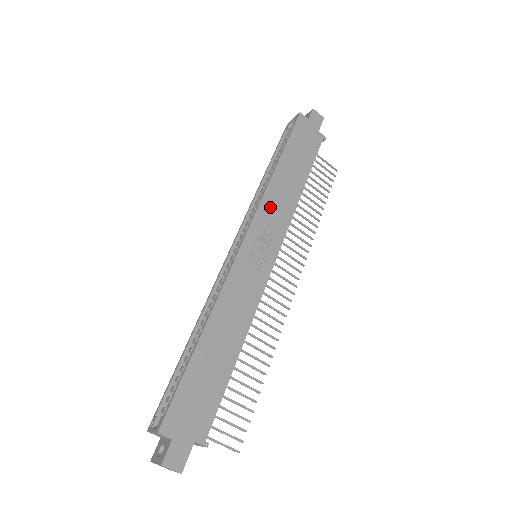
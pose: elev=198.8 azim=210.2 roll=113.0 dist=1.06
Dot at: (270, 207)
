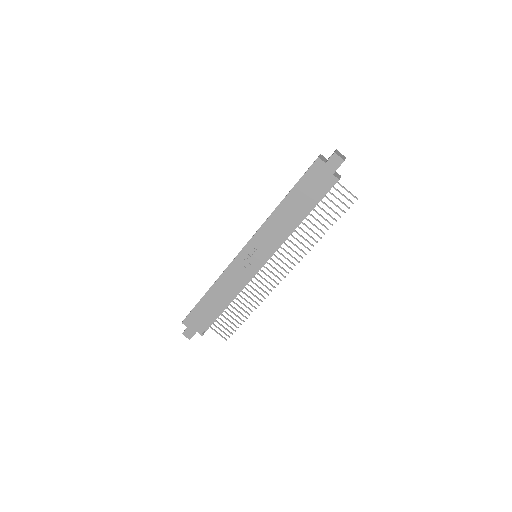
Dot at: (266, 233)
